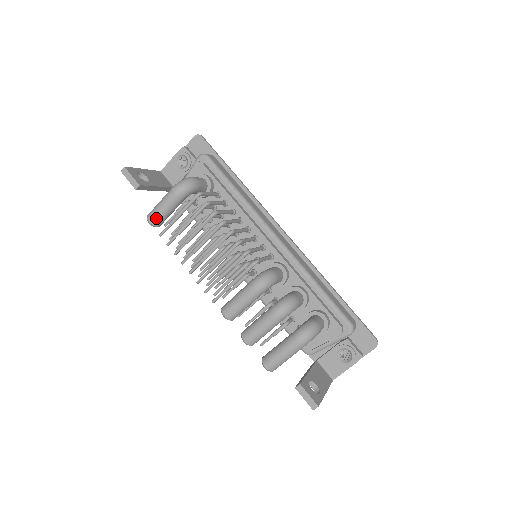
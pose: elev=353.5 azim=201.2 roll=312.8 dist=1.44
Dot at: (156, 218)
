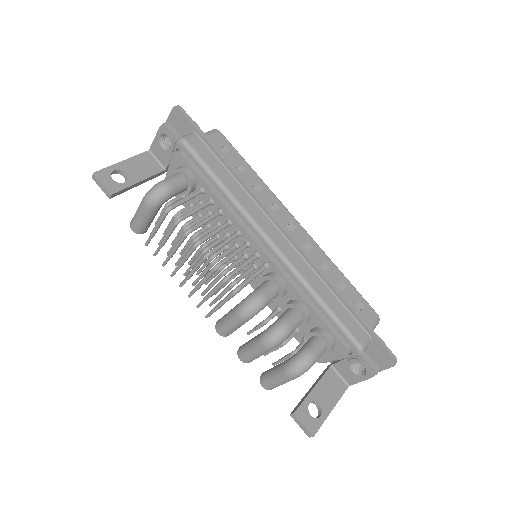
Dot at: (137, 228)
